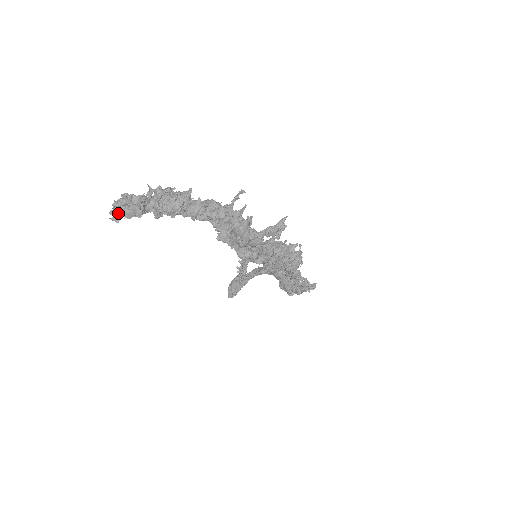
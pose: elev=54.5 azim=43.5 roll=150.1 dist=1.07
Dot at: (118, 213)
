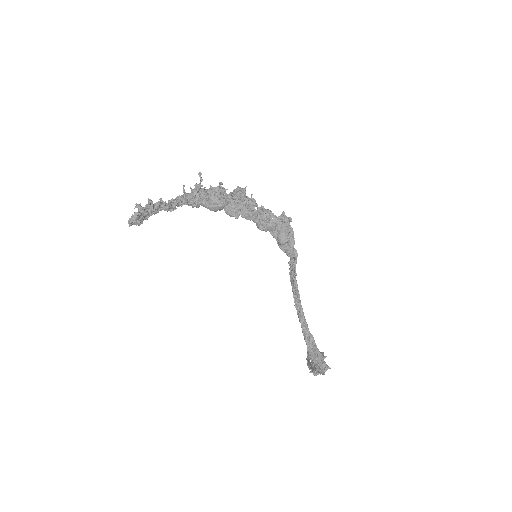
Dot at: (133, 221)
